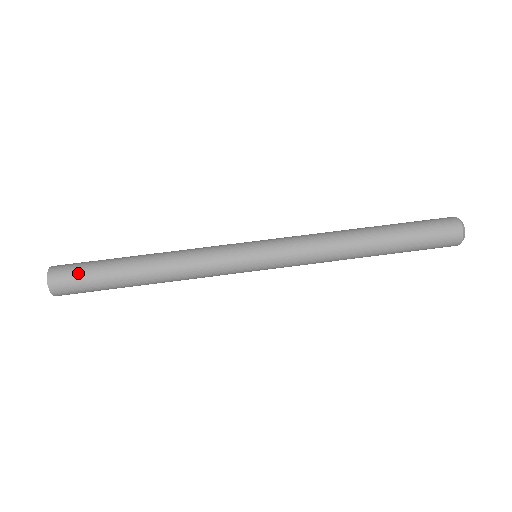
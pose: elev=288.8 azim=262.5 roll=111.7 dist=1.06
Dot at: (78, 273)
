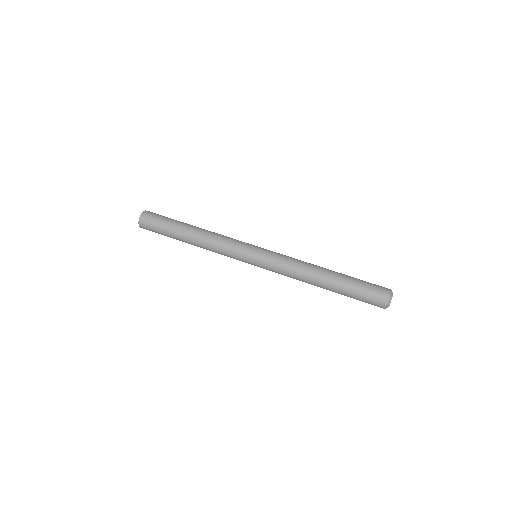
Dot at: (154, 226)
